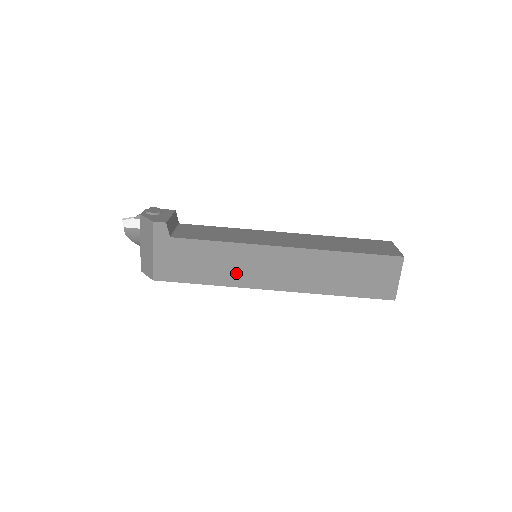
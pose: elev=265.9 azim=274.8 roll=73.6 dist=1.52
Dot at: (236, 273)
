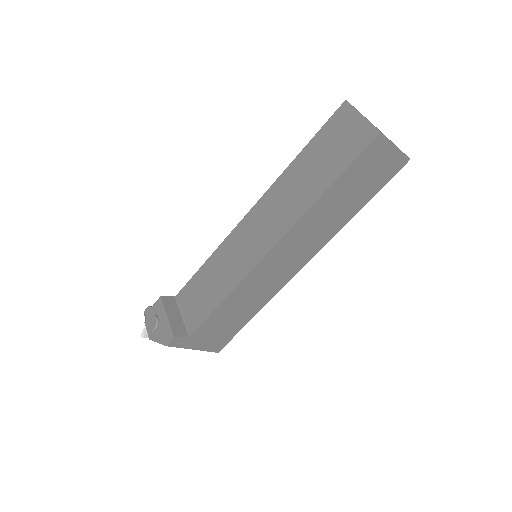
Dot at: (262, 294)
